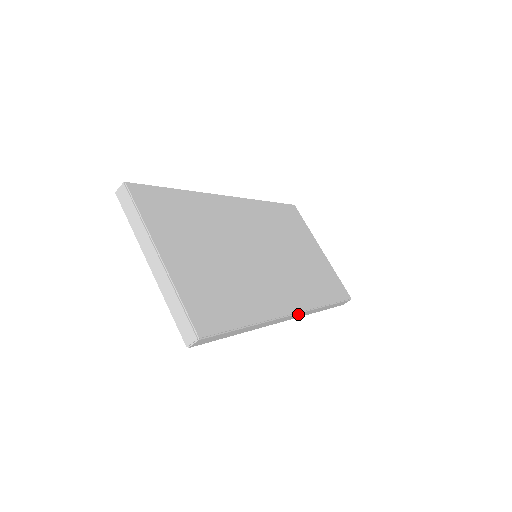
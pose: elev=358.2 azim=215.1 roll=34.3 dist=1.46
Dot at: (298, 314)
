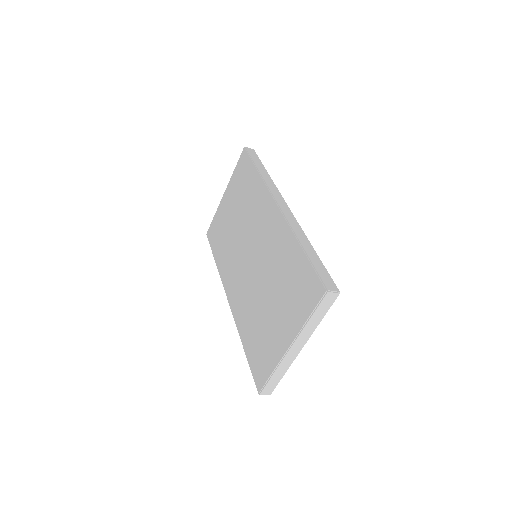
Dot at: occluded
